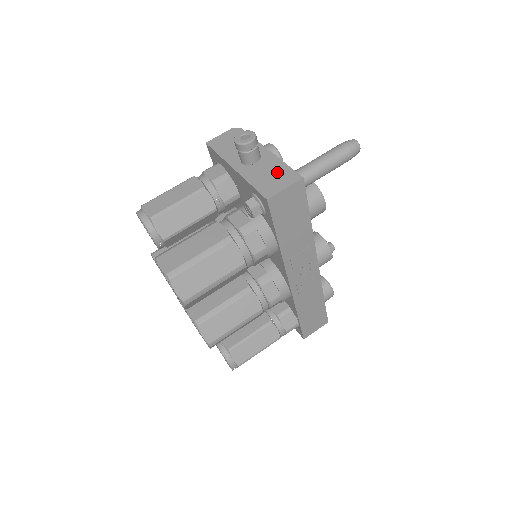
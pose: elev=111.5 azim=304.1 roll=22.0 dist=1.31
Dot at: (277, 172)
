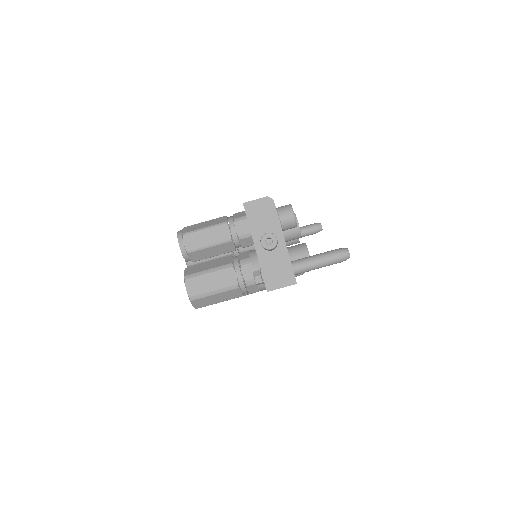
Dot at: (282, 268)
